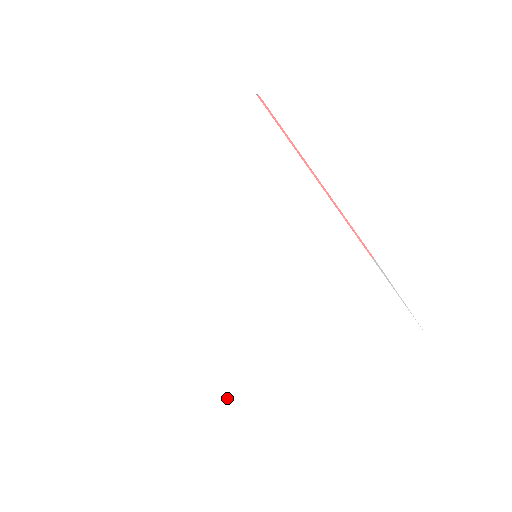
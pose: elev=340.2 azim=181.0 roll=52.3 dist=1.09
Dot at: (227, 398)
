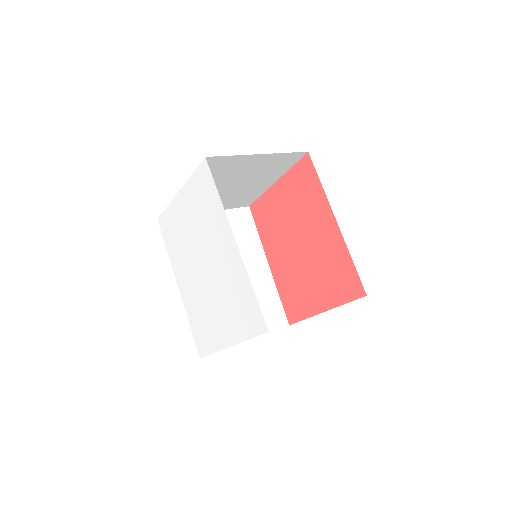
Dot at: (195, 325)
